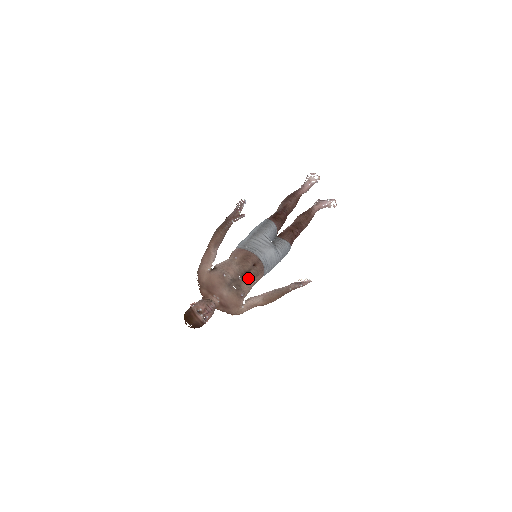
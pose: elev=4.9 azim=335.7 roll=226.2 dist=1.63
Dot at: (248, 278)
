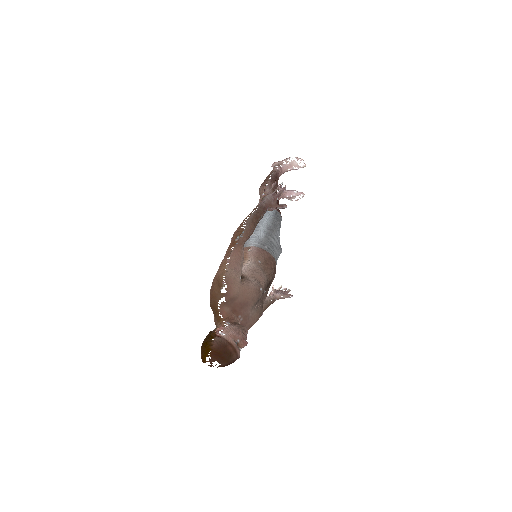
Dot at: (268, 290)
